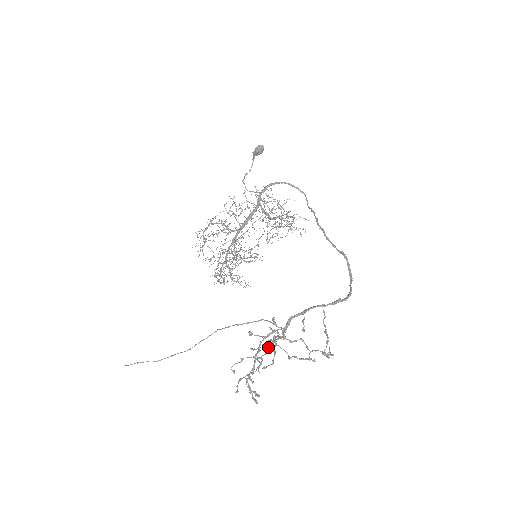
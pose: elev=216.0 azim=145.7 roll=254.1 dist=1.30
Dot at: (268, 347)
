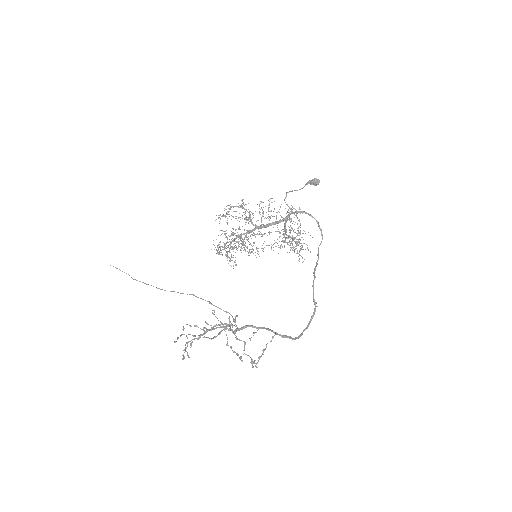
Dot at: (218, 327)
